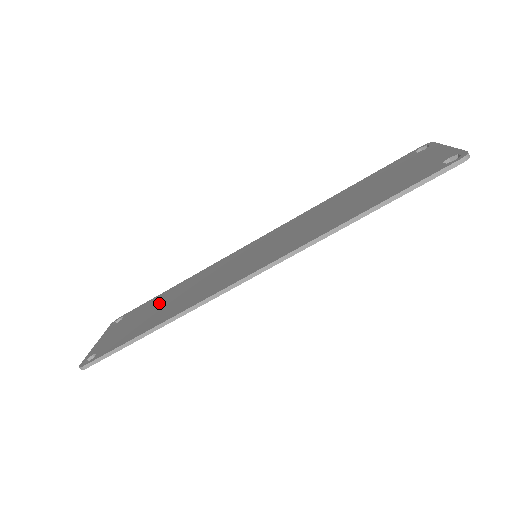
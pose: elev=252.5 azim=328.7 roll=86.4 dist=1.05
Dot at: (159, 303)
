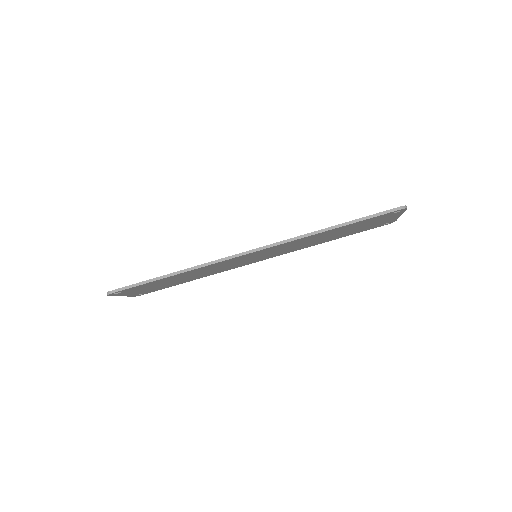
Dot at: occluded
